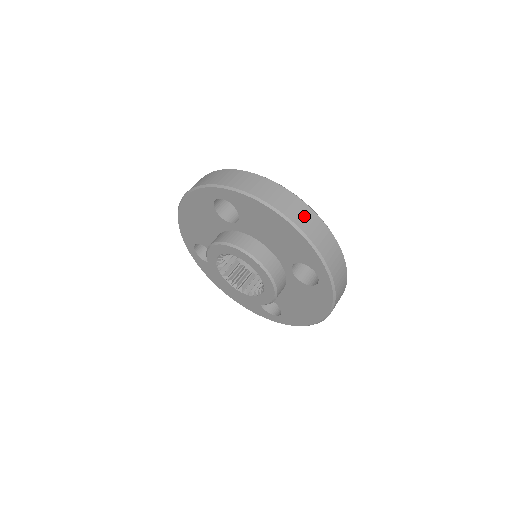
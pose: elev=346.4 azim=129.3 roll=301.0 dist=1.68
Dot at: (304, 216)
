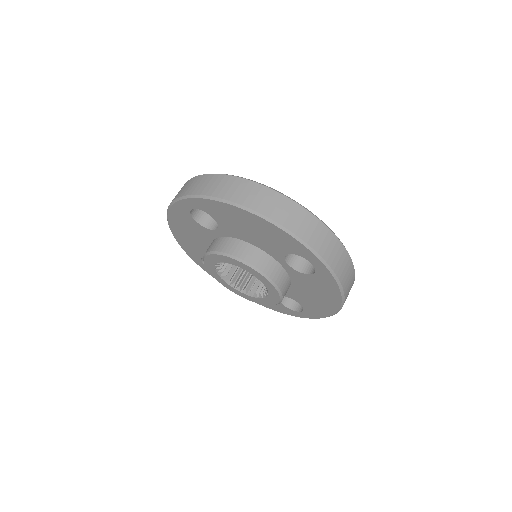
Dot at: (273, 204)
